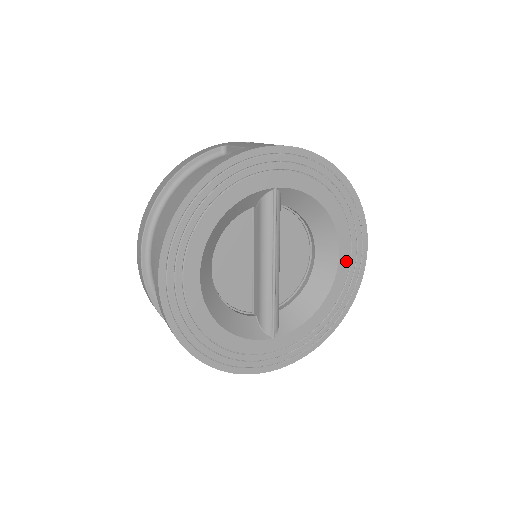
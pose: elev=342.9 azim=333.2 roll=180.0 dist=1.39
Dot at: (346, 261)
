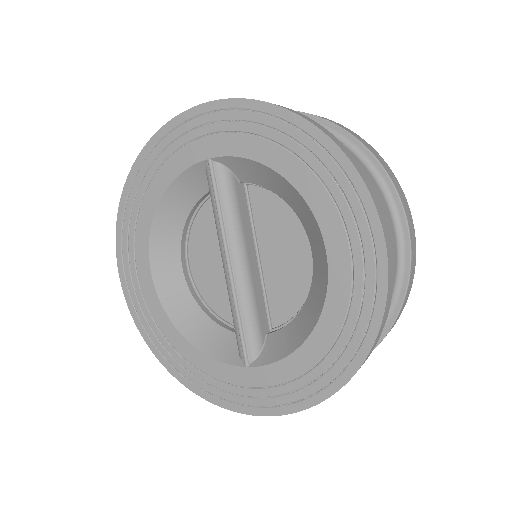
Dot at: (343, 263)
